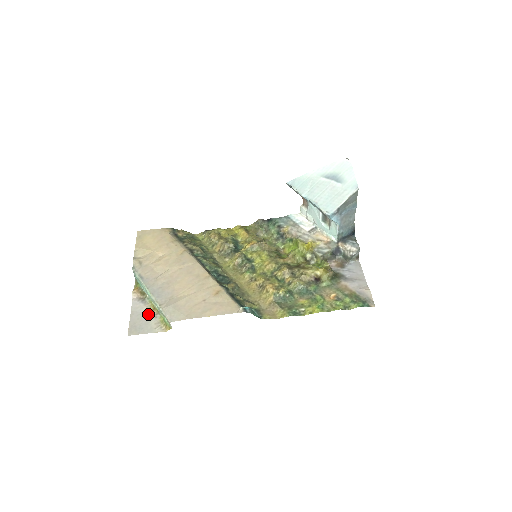
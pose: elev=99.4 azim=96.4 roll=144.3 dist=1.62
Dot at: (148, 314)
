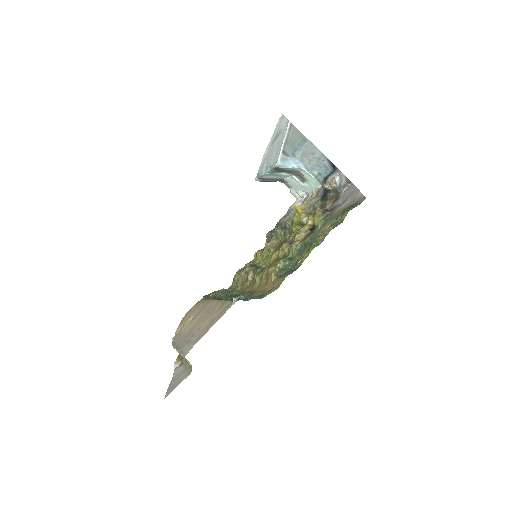
Dot at: (182, 371)
